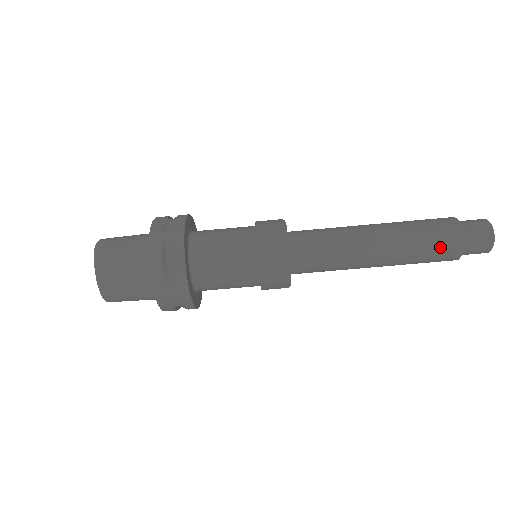
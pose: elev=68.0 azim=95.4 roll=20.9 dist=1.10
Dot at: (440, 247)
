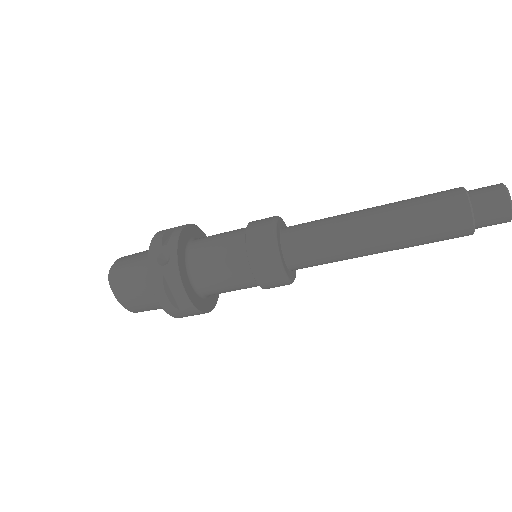
Dot at: (446, 234)
